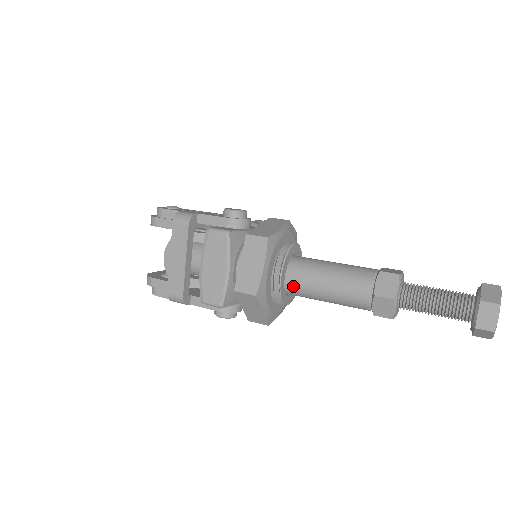
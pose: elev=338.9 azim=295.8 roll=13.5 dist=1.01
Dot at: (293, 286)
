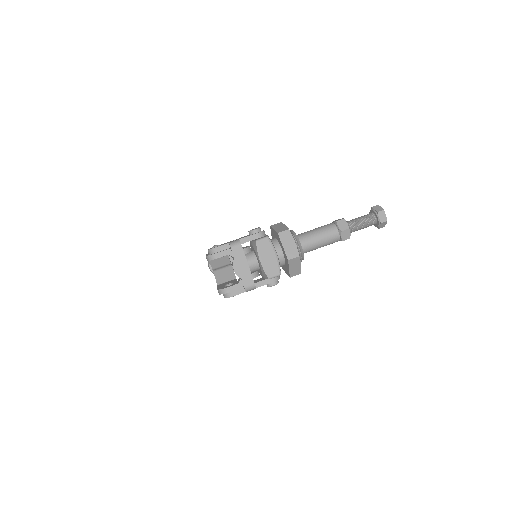
Dot at: (305, 248)
